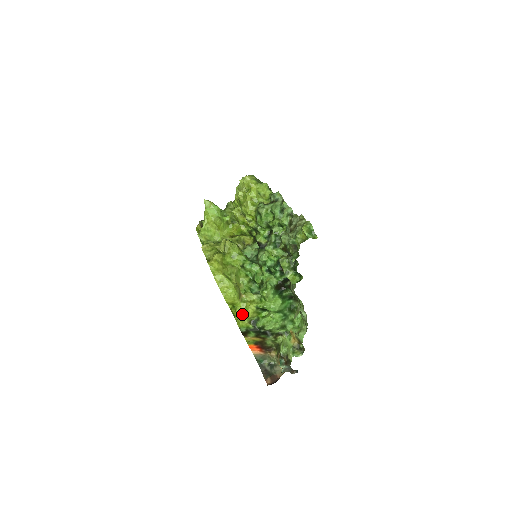
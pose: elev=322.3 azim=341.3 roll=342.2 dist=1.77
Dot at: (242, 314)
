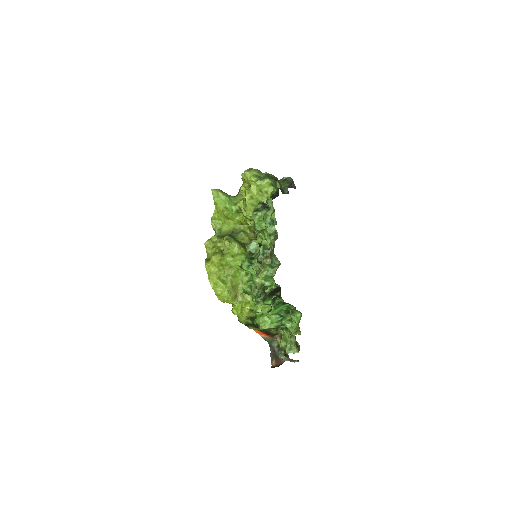
Dot at: (238, 313)
